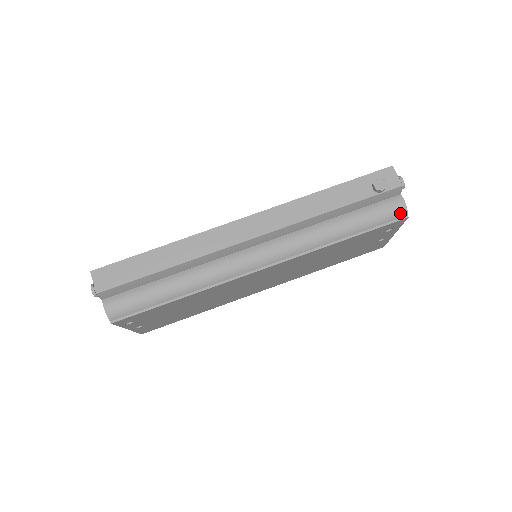
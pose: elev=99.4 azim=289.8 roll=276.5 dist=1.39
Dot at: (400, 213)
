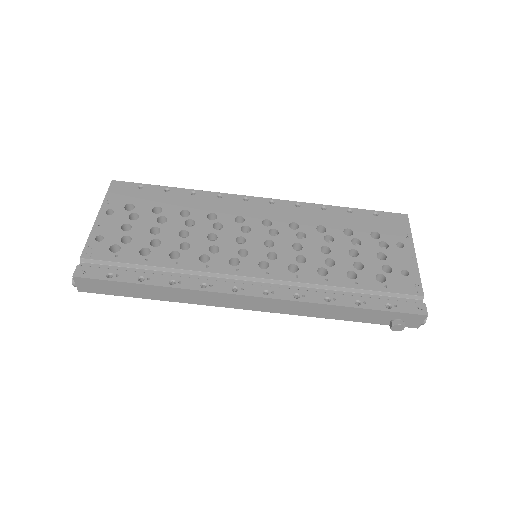
Dot at: occluded
